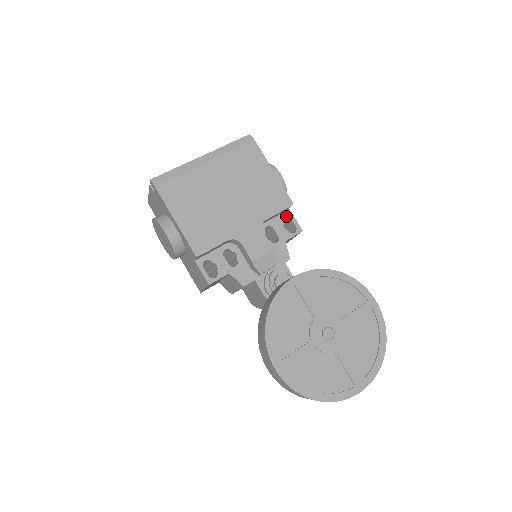
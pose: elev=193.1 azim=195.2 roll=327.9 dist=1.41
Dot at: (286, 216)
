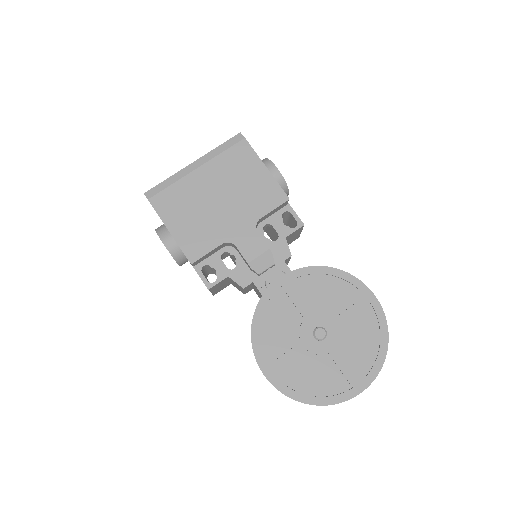
Dot at: (285, 211)
